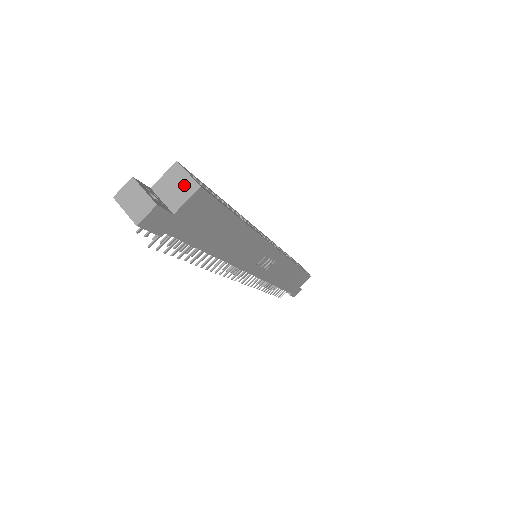
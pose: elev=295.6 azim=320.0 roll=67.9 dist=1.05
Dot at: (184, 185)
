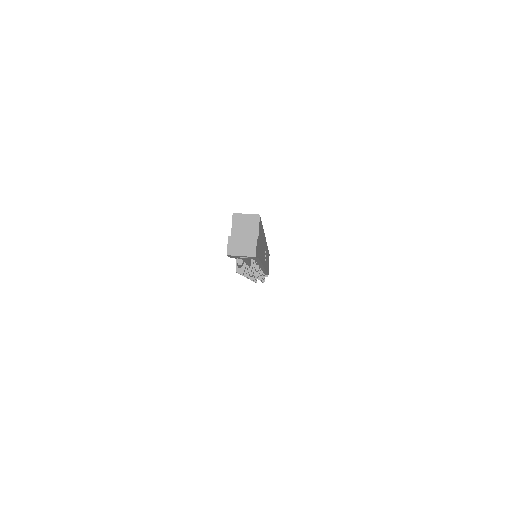
Dot at: (249, 221)
